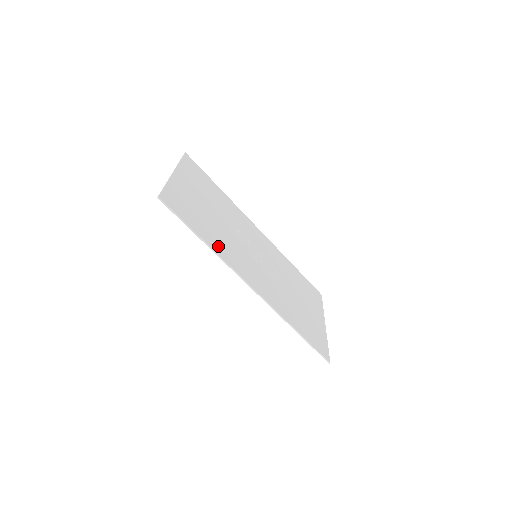
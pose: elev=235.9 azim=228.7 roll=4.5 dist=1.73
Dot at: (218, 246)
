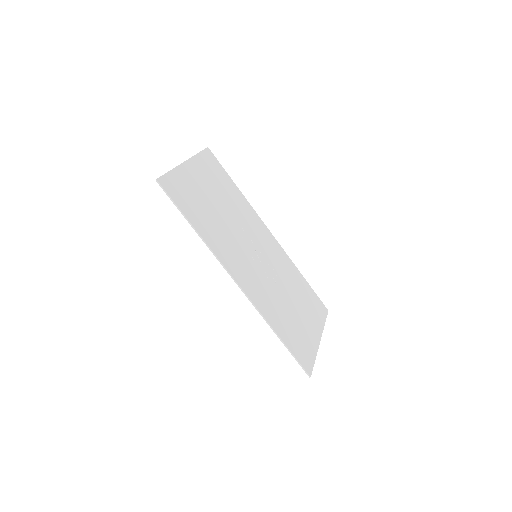
Dot at: (210, 237)
